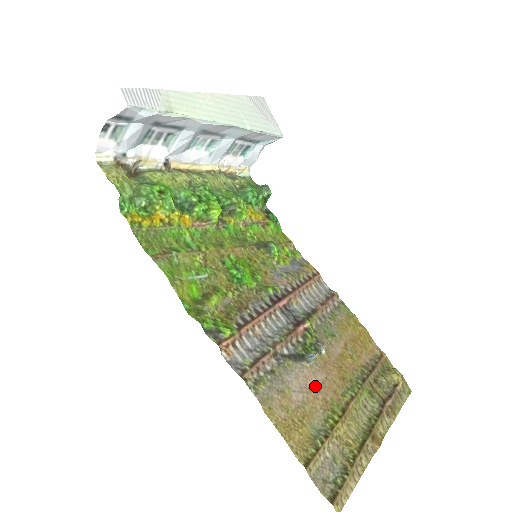
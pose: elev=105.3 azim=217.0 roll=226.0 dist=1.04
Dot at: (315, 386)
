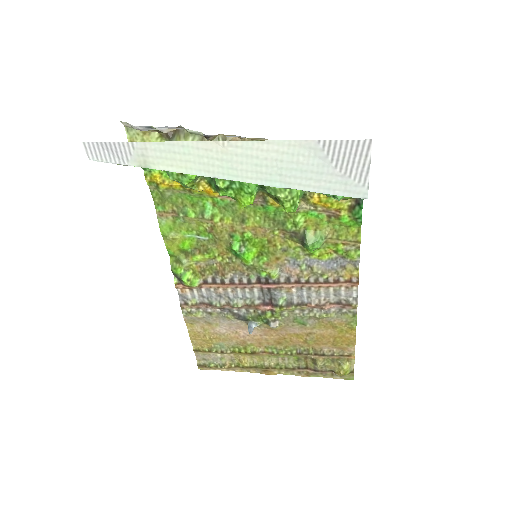
Dot at: (244, 333)
